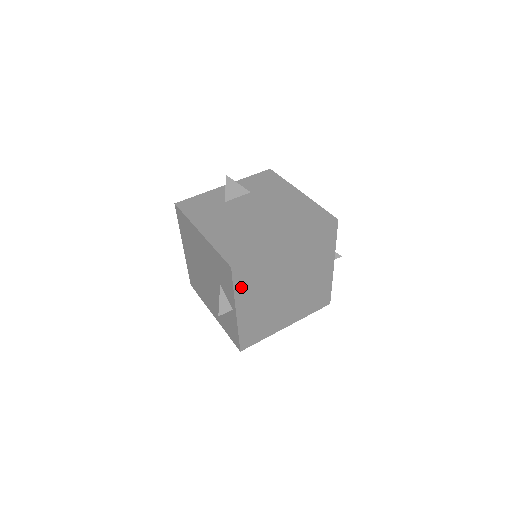
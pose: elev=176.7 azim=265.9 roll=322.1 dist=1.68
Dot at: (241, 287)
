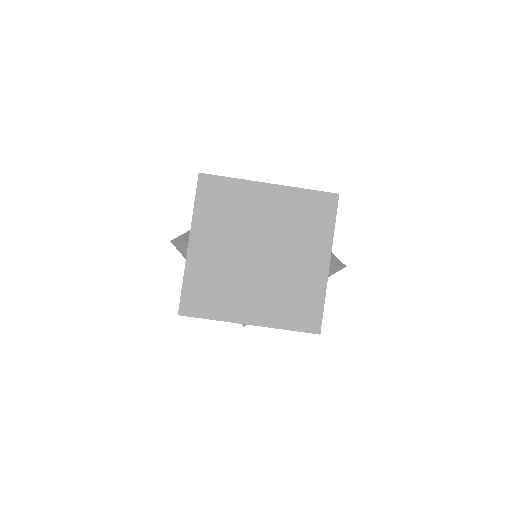
Dot at: (203, 208)
